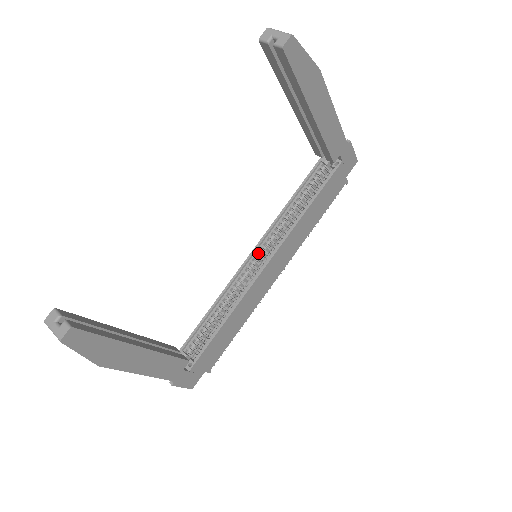
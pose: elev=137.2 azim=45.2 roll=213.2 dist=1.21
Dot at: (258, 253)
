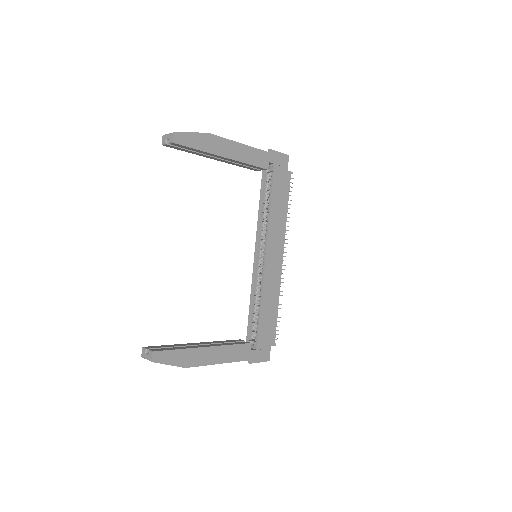
Dot at: (259, 253)
